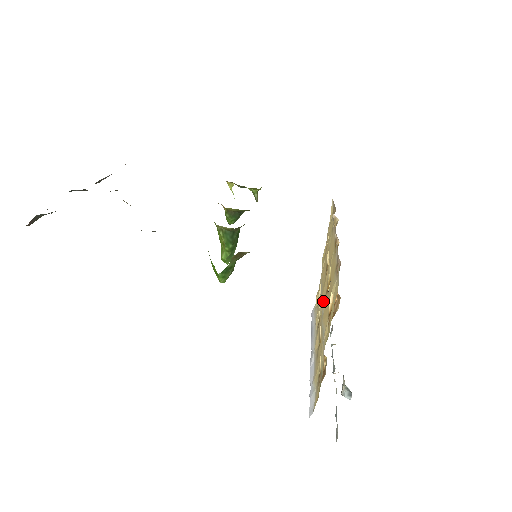
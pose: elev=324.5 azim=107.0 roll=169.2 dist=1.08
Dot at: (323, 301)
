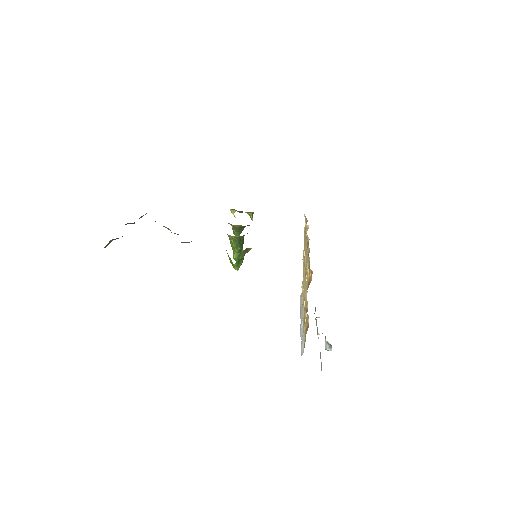
Dot at: (304, 281)
